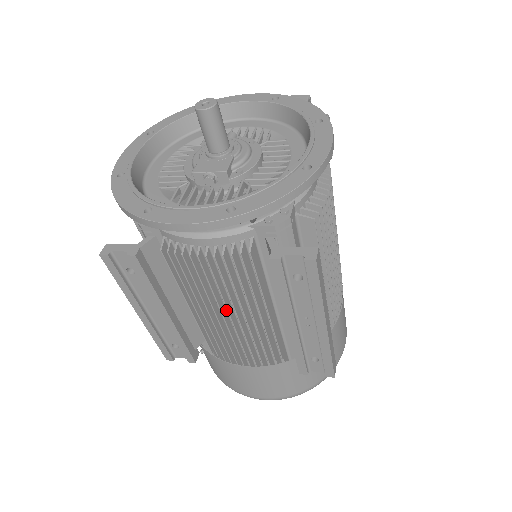
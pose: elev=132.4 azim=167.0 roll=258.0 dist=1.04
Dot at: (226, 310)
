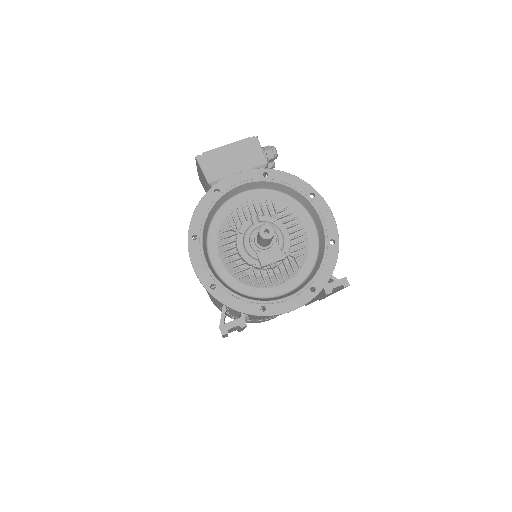
Dot at: occluded
